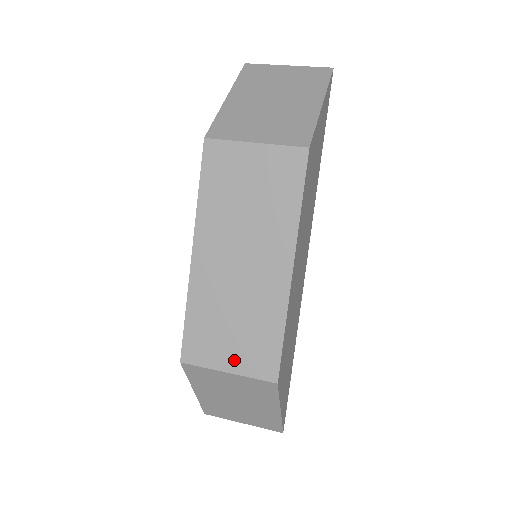
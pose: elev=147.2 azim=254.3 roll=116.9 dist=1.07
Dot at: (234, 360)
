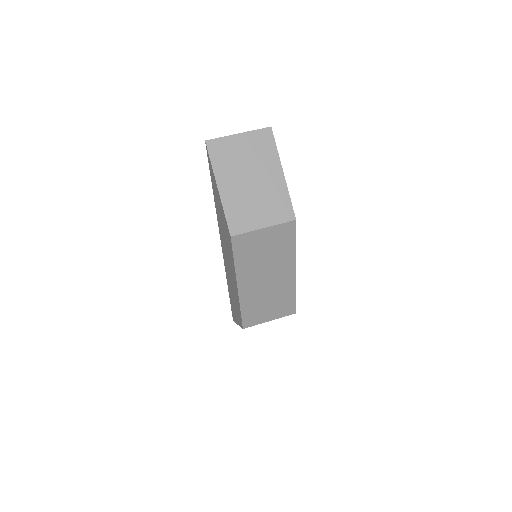
Dot at: (272, 316)
